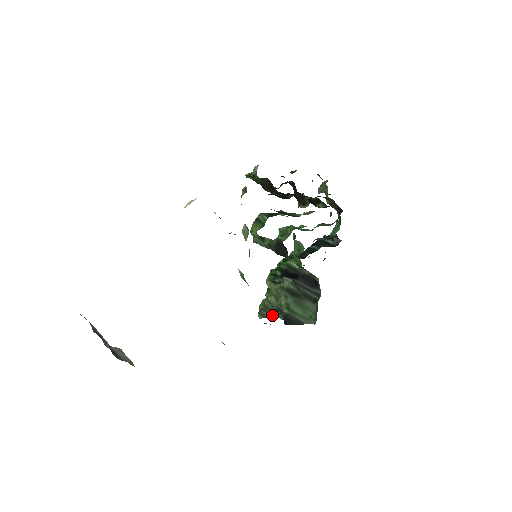
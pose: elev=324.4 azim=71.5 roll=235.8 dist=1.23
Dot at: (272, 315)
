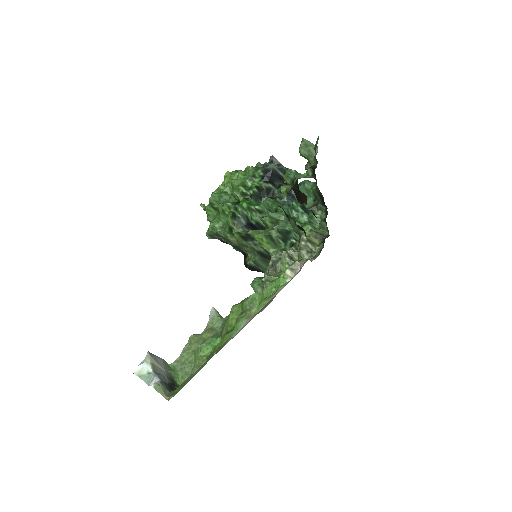
Dot at: (223, 241)
